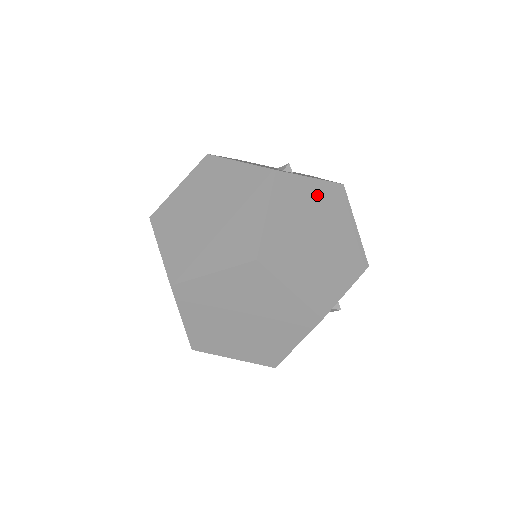
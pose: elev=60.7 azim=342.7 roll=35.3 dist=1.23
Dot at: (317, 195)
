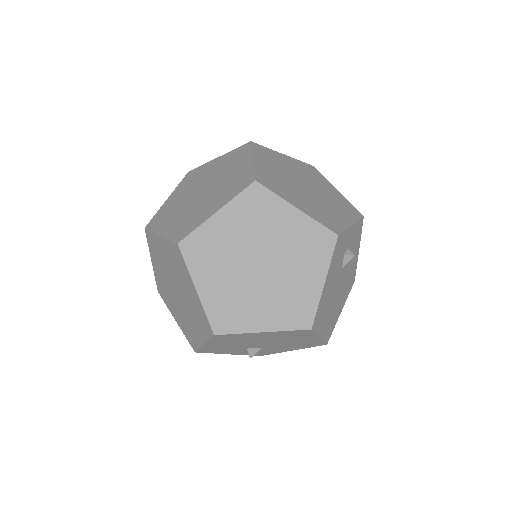
Dot at: (293, 164)
